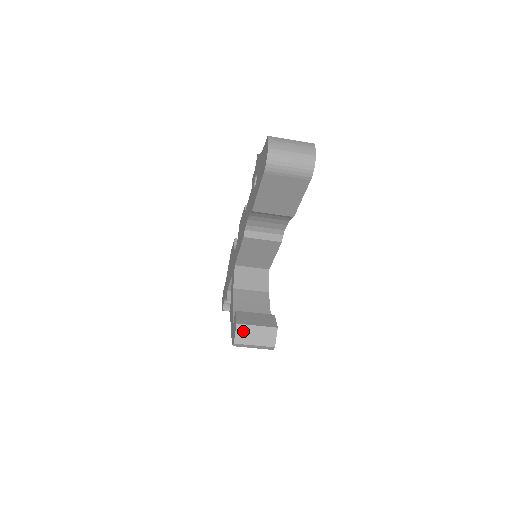
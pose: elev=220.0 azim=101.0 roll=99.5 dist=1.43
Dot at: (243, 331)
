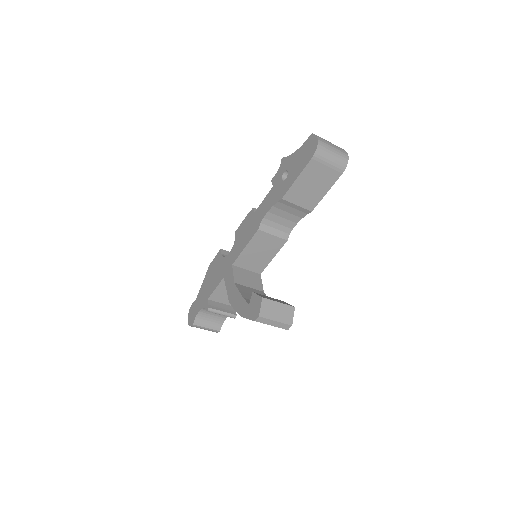
Dot at: (267, 305)
